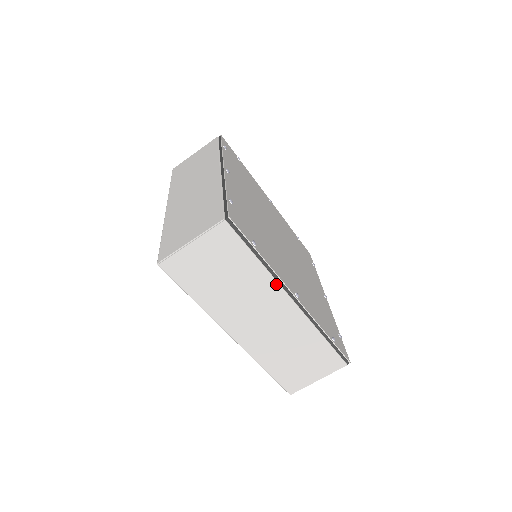
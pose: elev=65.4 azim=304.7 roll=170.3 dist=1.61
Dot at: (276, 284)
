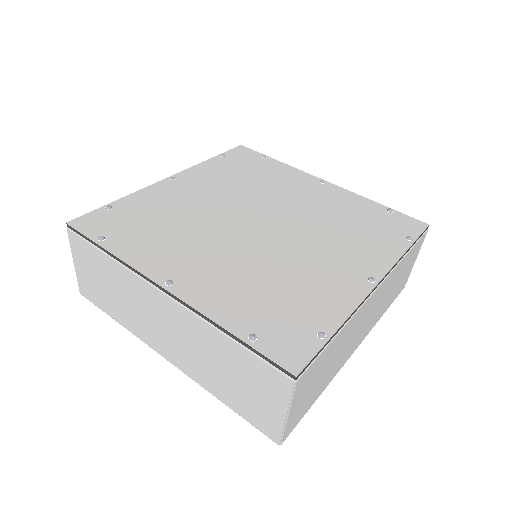
Dot at: (136, 276)
